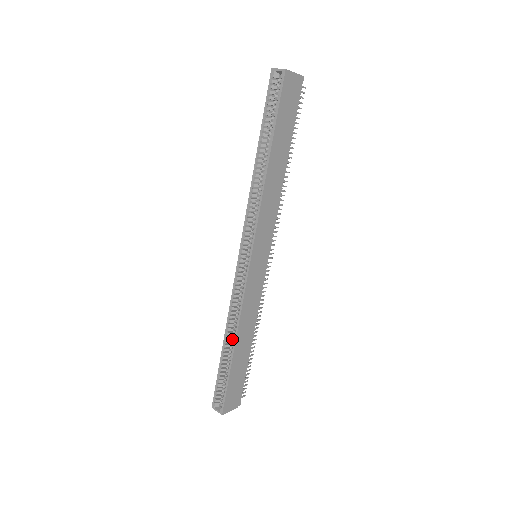
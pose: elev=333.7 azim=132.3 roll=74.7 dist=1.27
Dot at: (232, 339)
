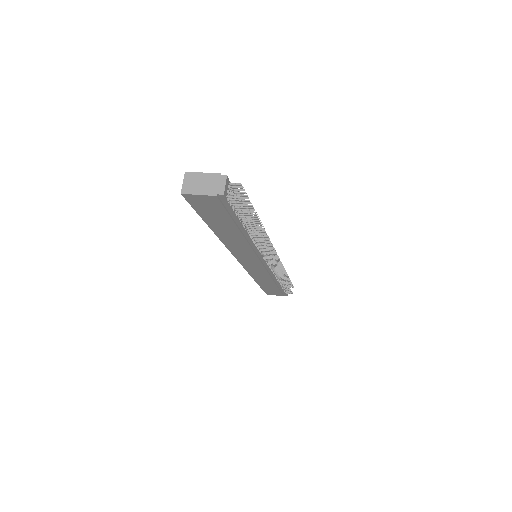
Dot at: occluded
